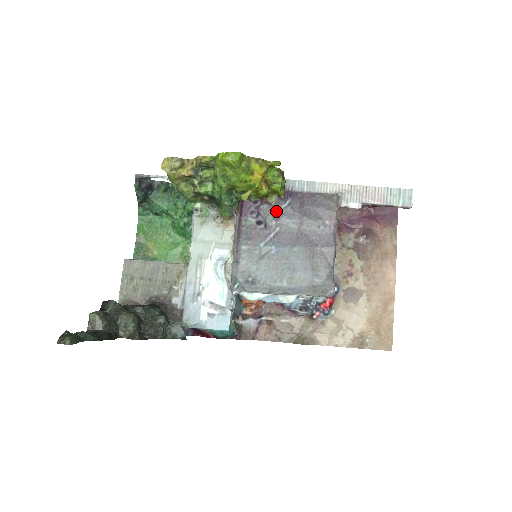
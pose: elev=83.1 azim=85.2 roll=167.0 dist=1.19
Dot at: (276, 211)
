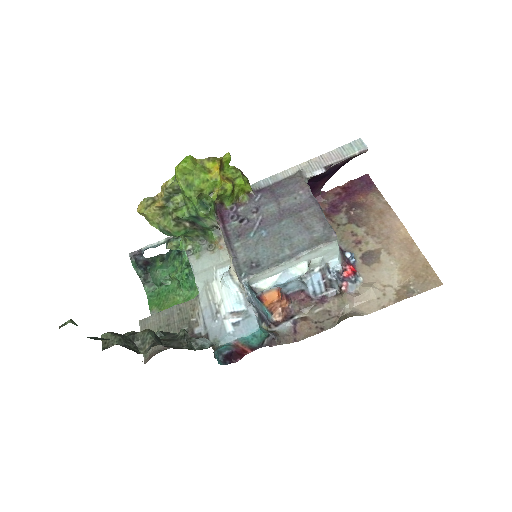
Dot at: (252, 206)
